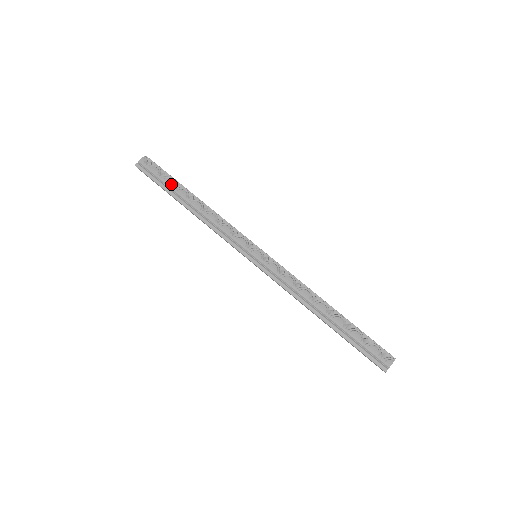
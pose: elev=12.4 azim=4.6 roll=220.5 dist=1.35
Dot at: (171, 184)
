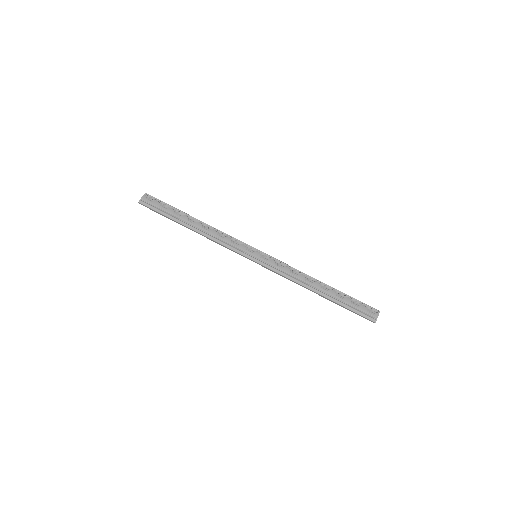
Dot at: (173, 212)
